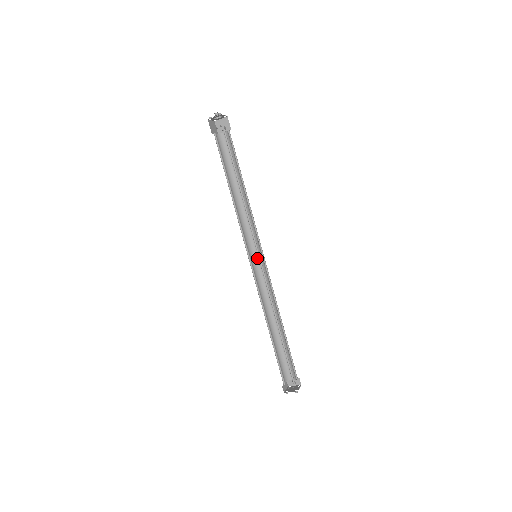
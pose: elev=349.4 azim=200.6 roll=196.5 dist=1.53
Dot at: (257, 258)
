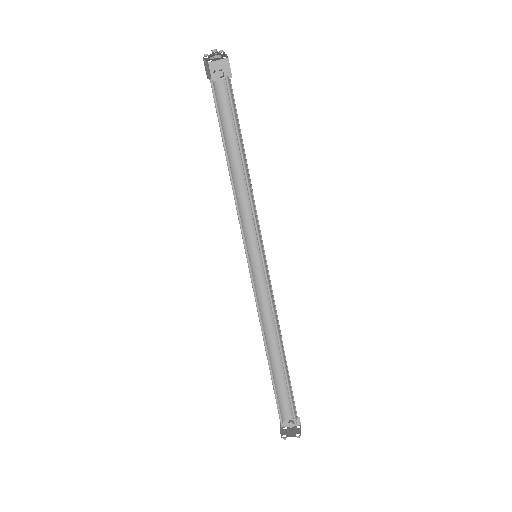
Dot at: (255, 259)
